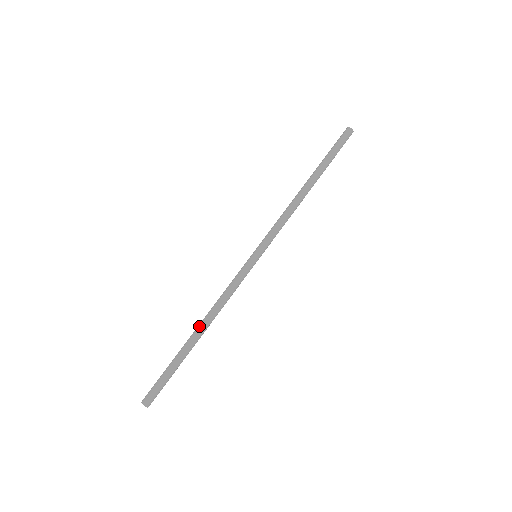
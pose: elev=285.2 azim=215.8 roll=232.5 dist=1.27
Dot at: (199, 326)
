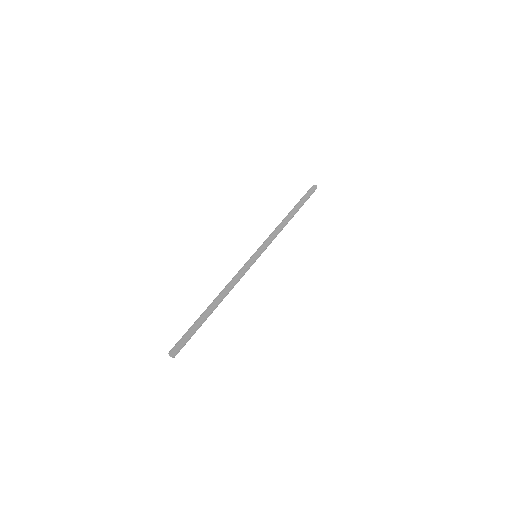
Dot at: (214, 299)
